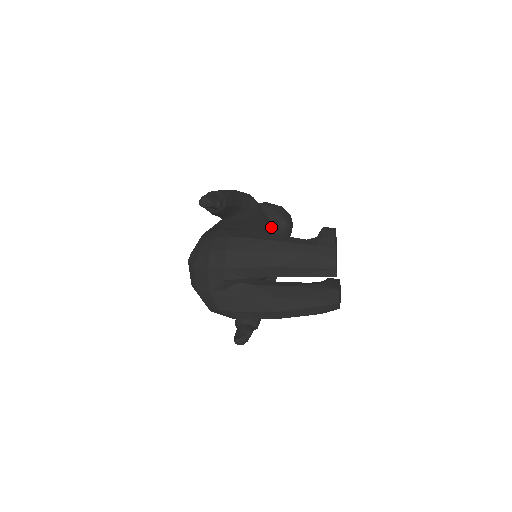
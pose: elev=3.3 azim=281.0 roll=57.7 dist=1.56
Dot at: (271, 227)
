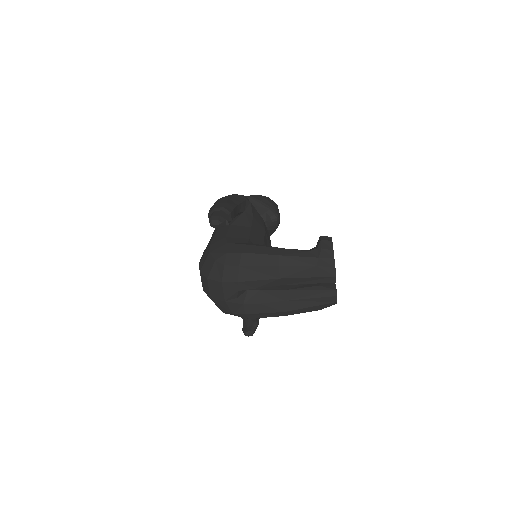
Dot at: occluded
